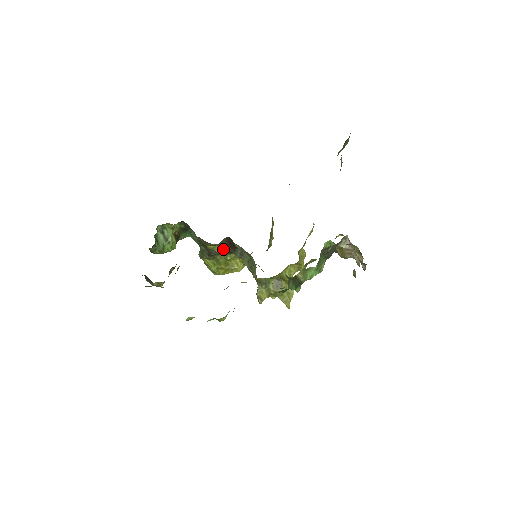
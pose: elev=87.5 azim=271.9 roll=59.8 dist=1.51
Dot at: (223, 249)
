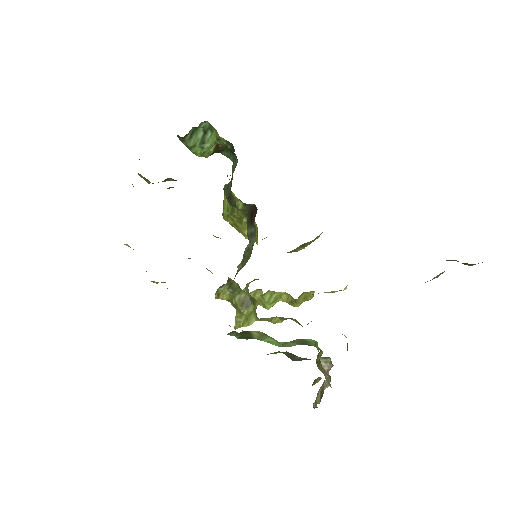
Dot at: (244, 209)
